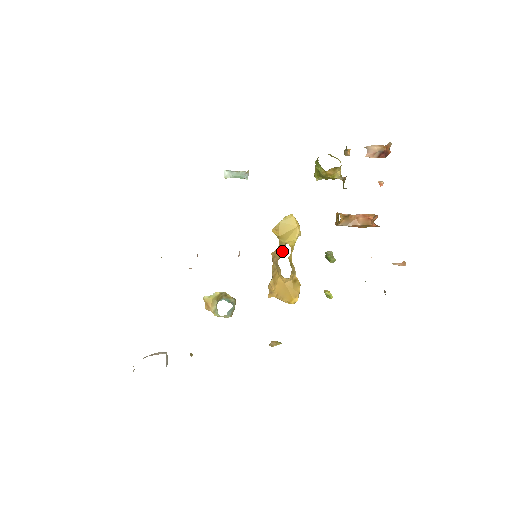
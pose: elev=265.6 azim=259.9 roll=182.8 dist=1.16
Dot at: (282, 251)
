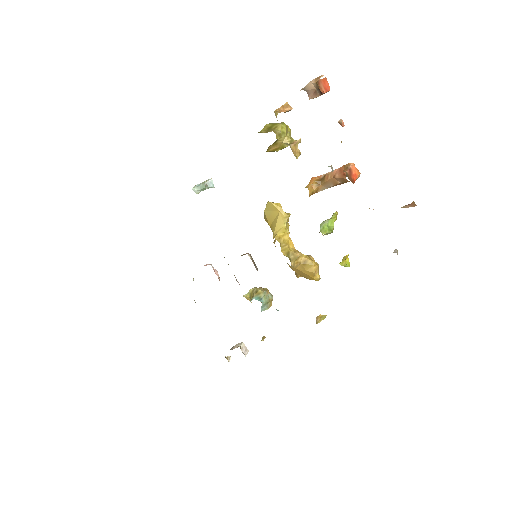
Dot at: occluded
